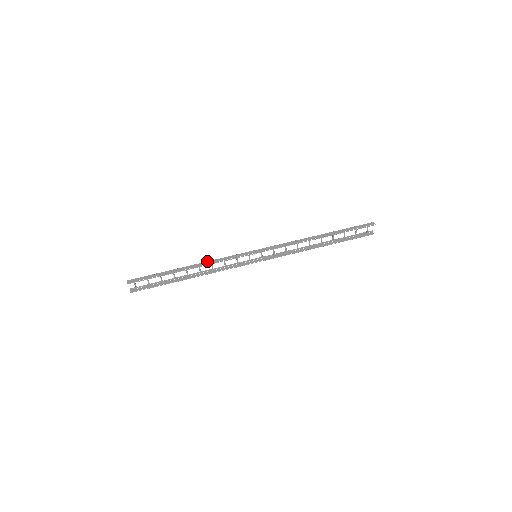
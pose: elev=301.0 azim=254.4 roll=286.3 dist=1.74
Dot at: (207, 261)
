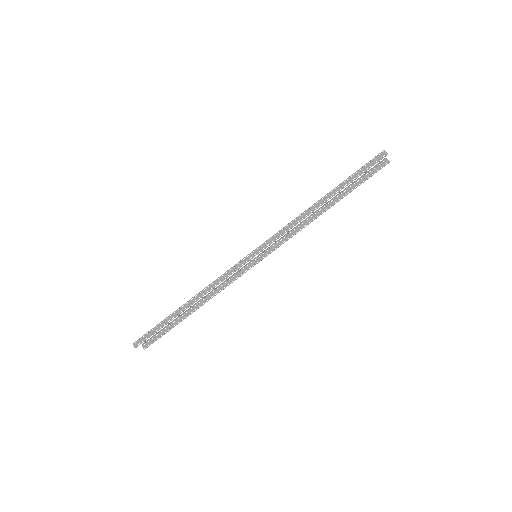
Dot at: (204, 288)
